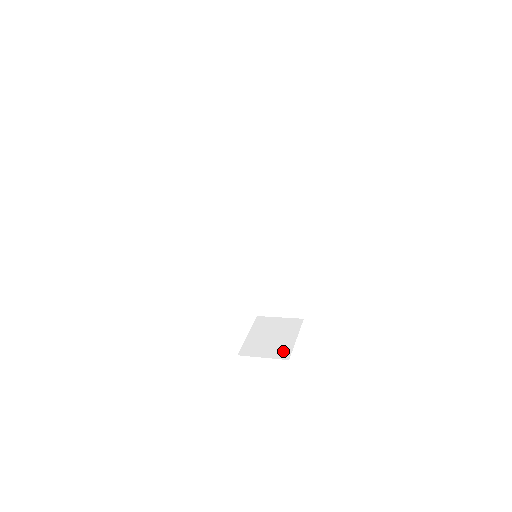
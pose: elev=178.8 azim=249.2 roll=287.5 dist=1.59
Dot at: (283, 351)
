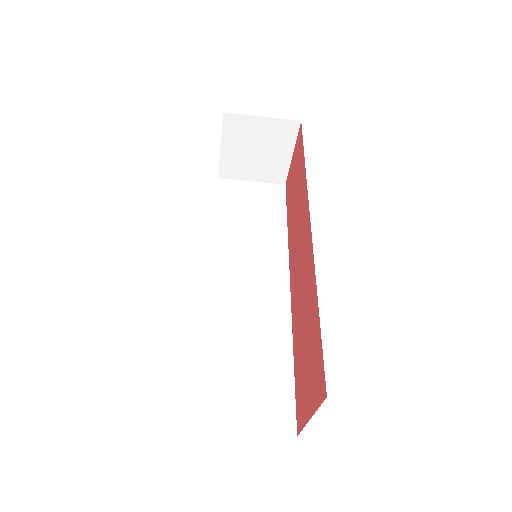
Dot at: occluded
